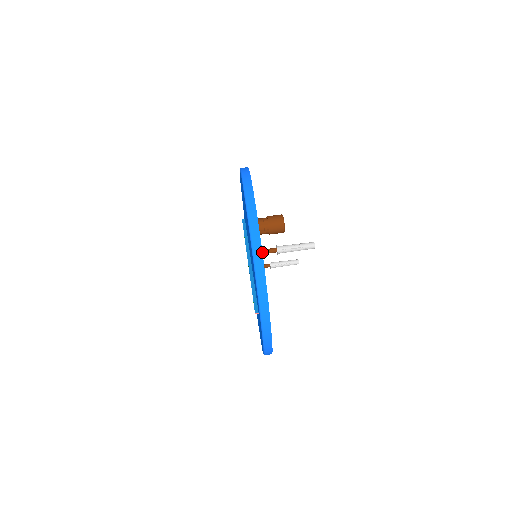
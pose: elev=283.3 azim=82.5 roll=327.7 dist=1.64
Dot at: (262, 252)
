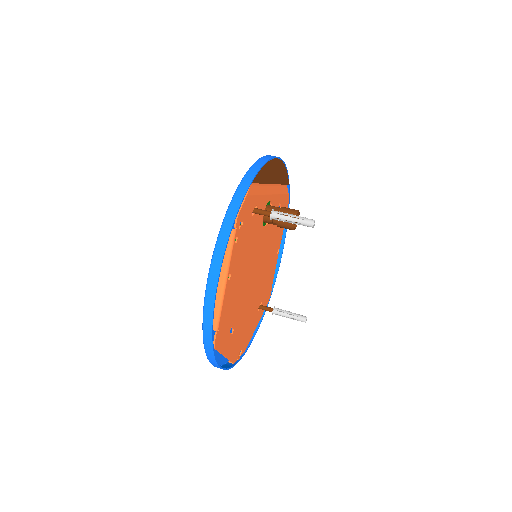
Dot at: (255, 209)
